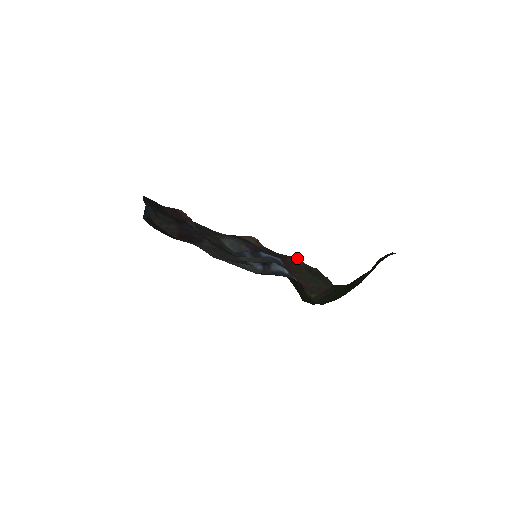
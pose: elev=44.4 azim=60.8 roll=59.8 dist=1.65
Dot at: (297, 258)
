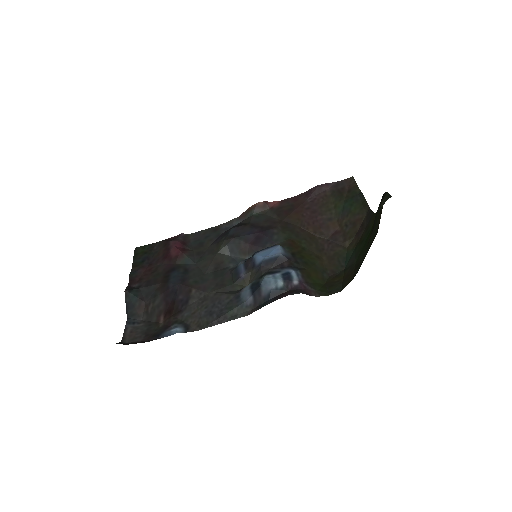
Dot at: (320, 185)
